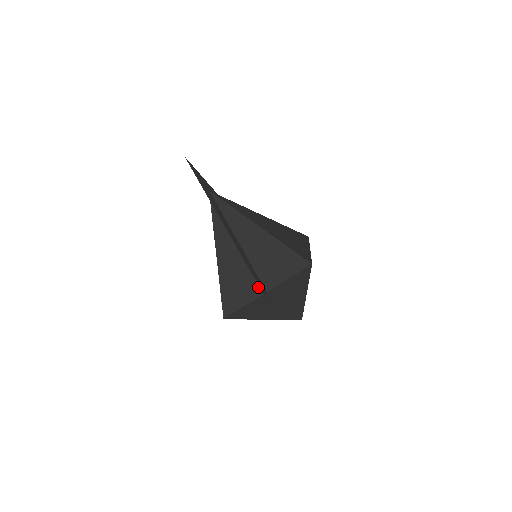
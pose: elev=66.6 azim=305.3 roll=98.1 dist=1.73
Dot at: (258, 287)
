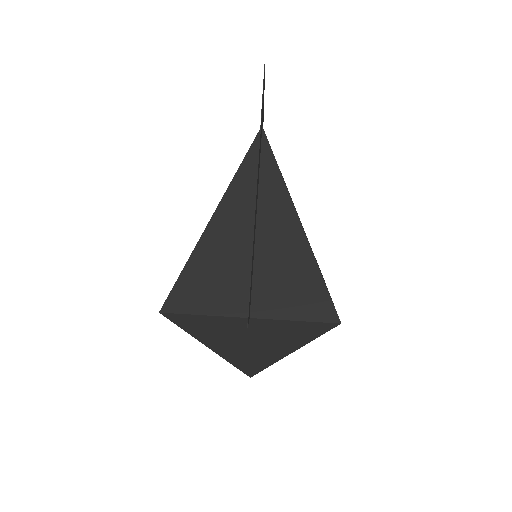
Dot at: (242, 302)
